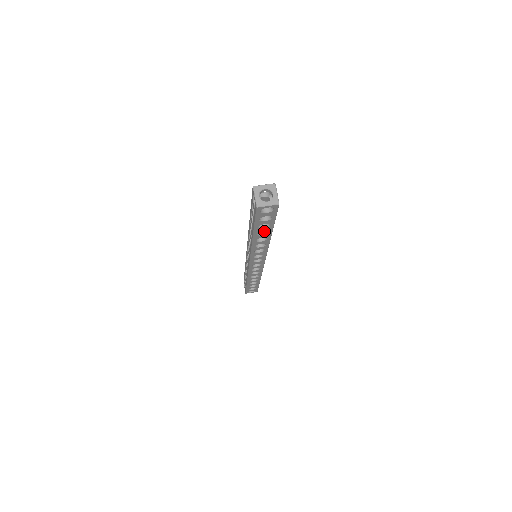
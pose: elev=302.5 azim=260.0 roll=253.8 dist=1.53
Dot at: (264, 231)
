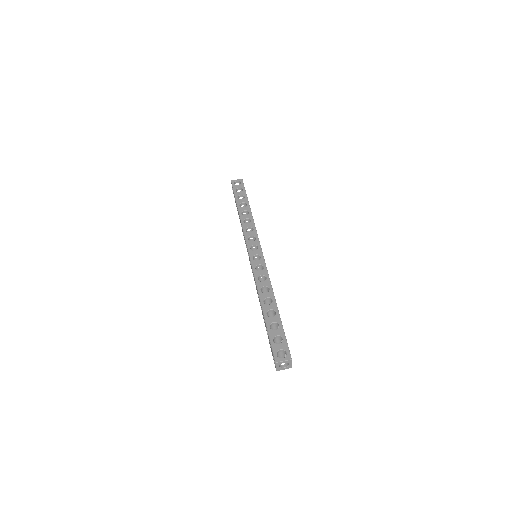
Dot at: occluded
